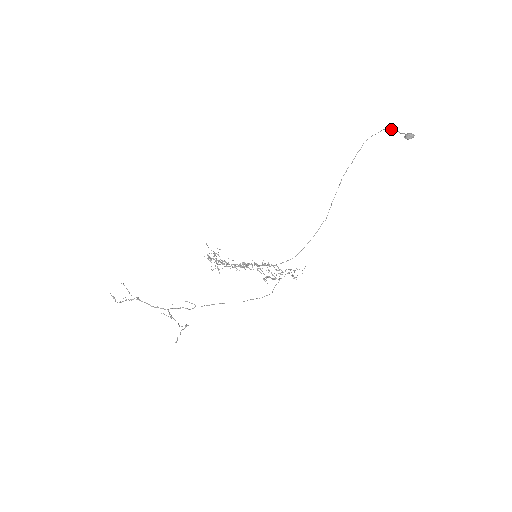
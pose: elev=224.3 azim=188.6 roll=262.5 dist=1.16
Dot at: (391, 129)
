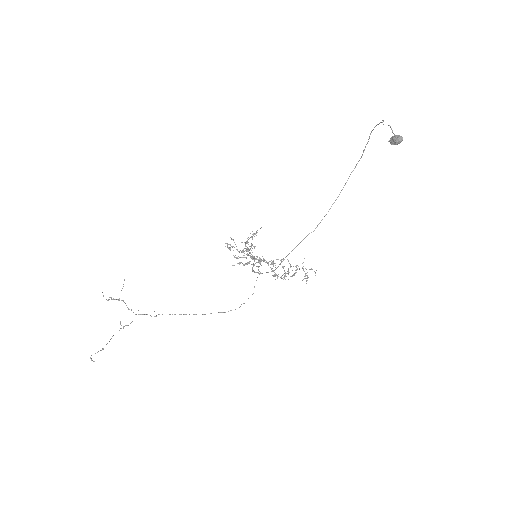
Dot at: occluded
